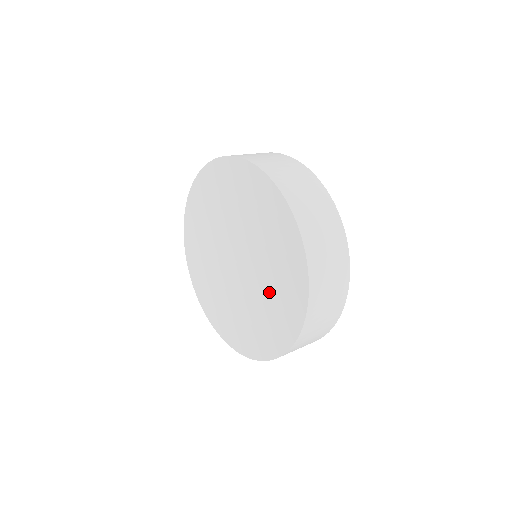
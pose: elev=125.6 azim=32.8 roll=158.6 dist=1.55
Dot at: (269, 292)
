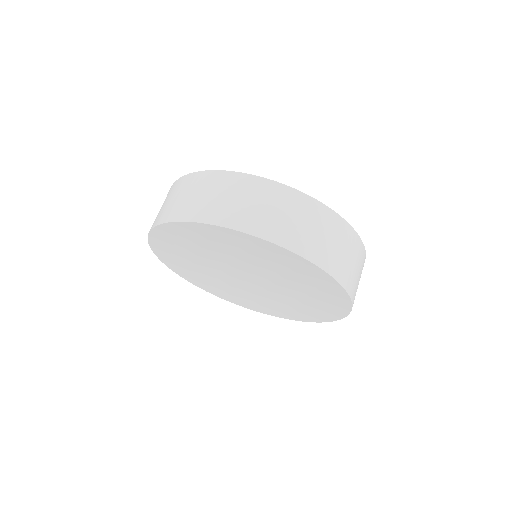
Dot at: (299, 297)
